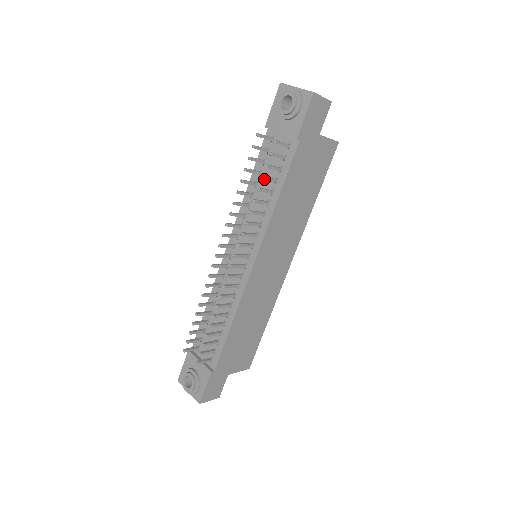
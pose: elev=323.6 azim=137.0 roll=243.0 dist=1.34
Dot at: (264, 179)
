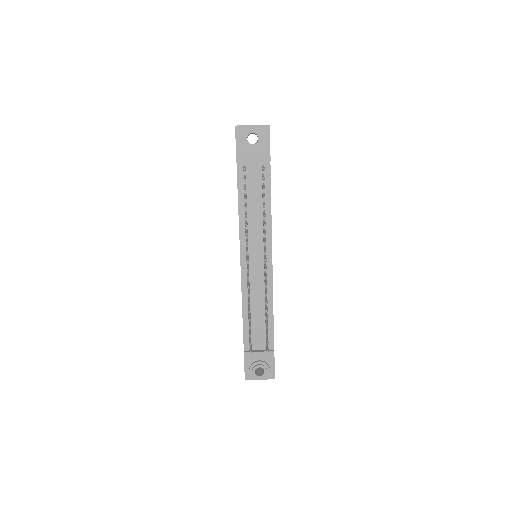
Dot at: occluded
